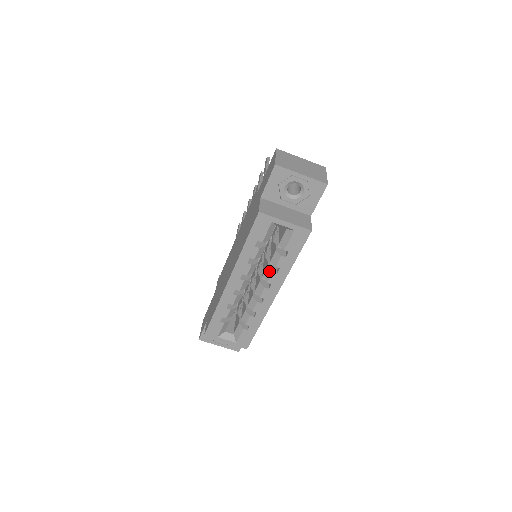
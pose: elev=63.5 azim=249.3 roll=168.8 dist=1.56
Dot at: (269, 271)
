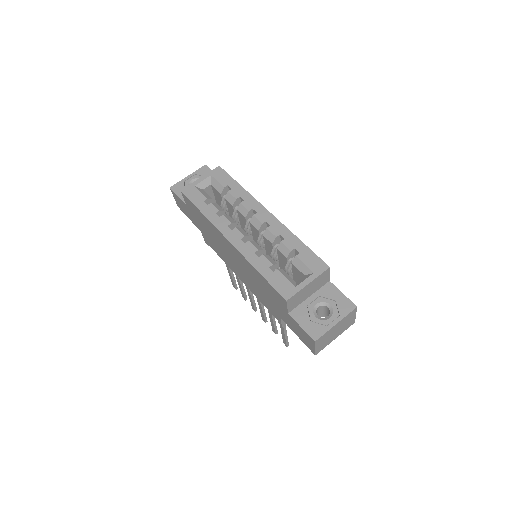
Dot at: (240, 208)
